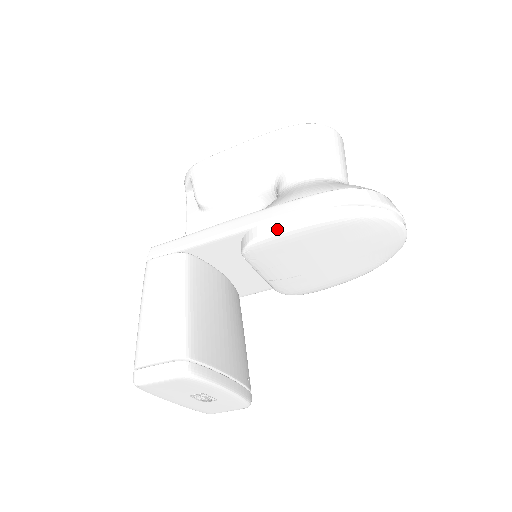
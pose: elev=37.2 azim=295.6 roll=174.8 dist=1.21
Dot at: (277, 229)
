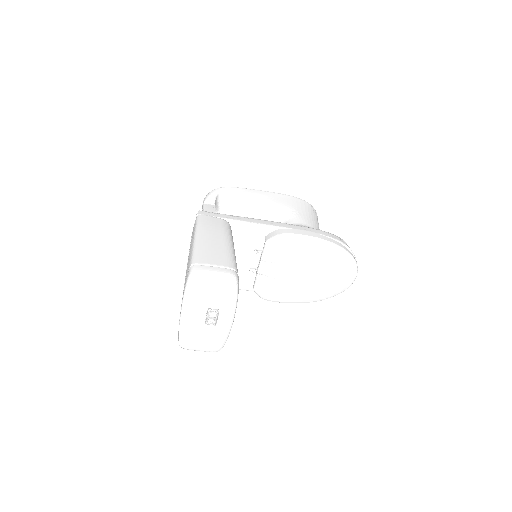
Dot at: (301, 234)
